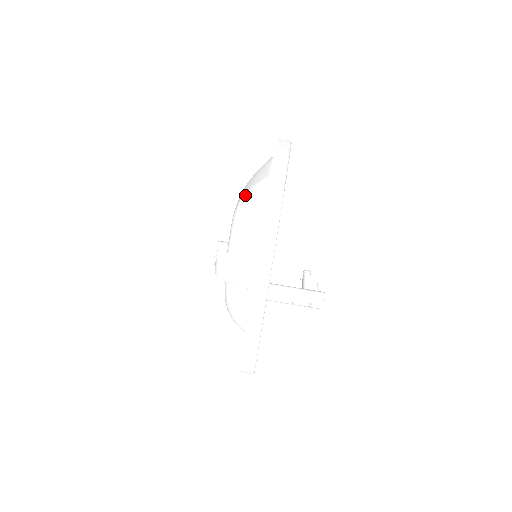
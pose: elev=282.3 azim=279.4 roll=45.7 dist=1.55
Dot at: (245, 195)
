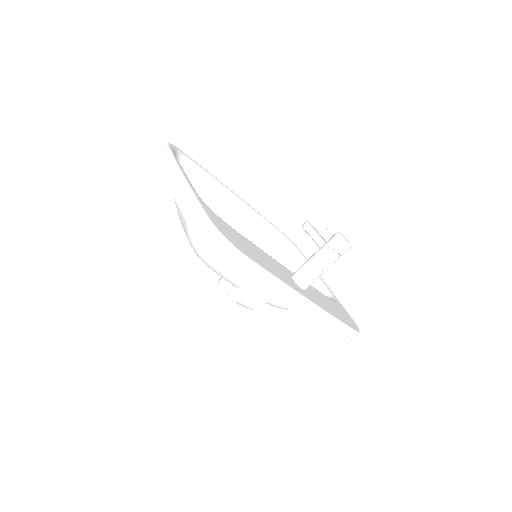
Dot at: (191, 243)
